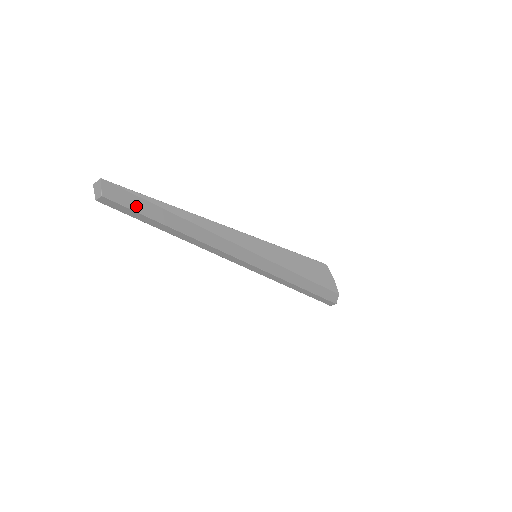
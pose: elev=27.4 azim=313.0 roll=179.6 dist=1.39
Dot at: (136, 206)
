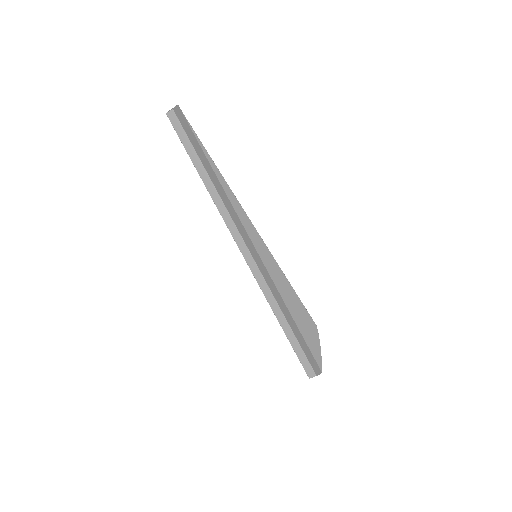
Dot at: (189, 135)
